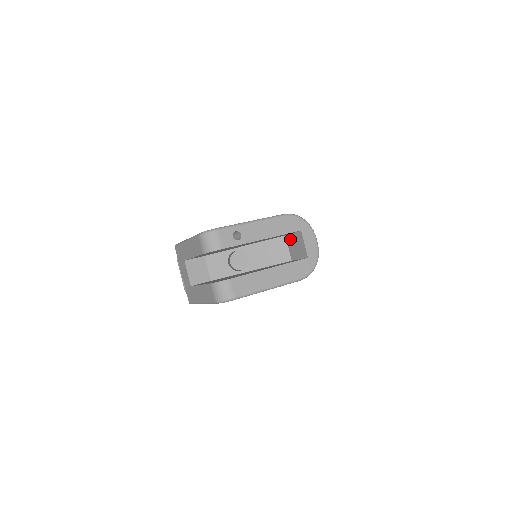
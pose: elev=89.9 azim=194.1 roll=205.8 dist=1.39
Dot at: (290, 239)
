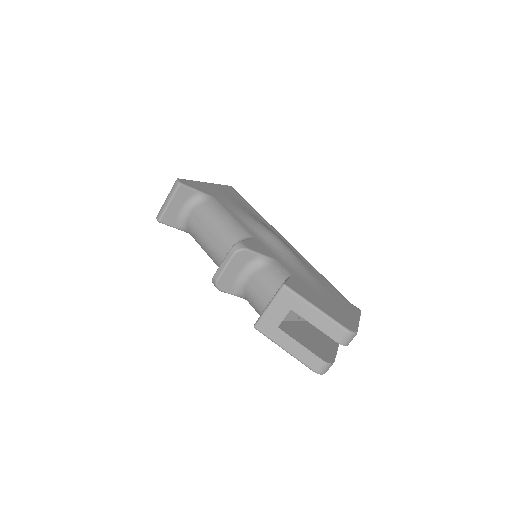
Dot at: occluded
